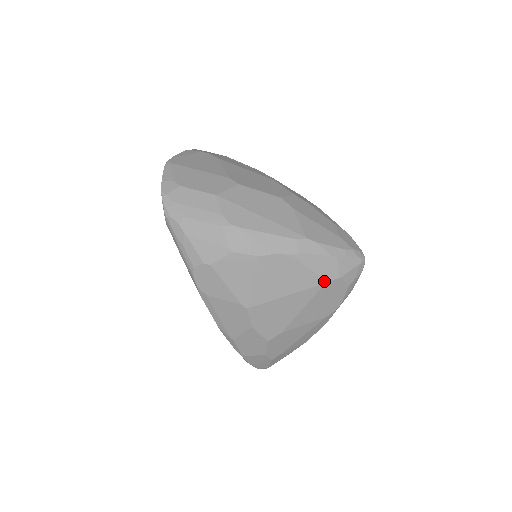
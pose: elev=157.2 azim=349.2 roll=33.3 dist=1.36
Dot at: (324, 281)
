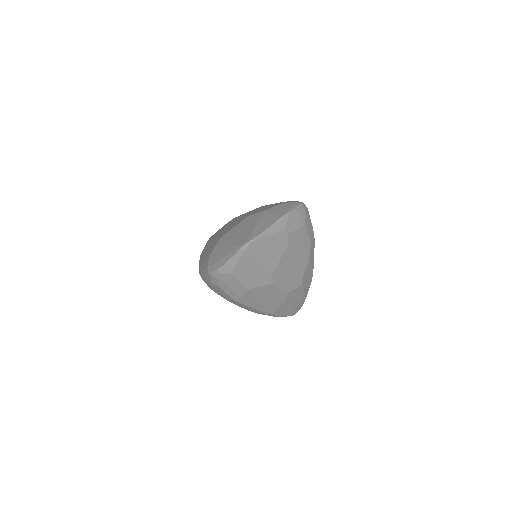
Dot at: occluded
